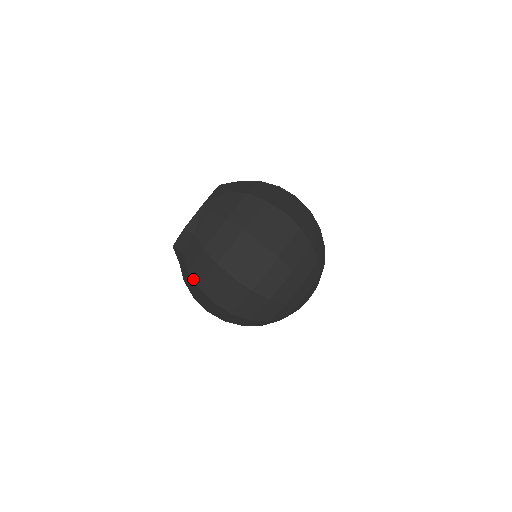
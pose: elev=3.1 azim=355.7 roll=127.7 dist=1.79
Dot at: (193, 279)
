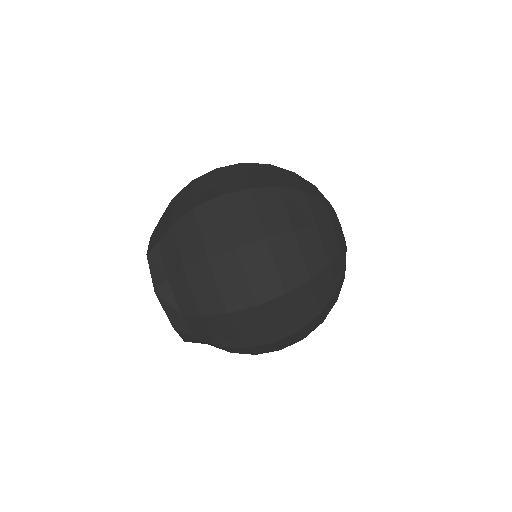
Dot at: (194, 263)
